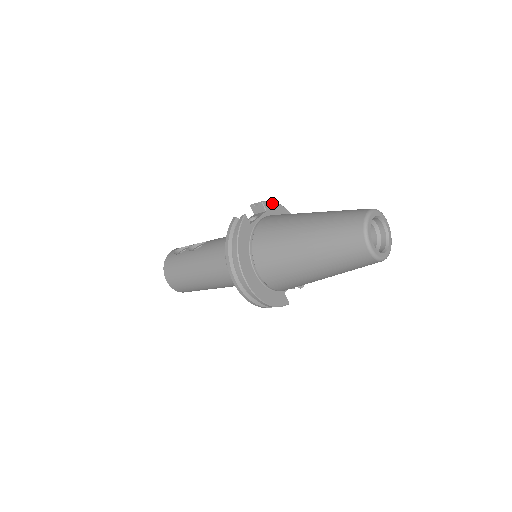
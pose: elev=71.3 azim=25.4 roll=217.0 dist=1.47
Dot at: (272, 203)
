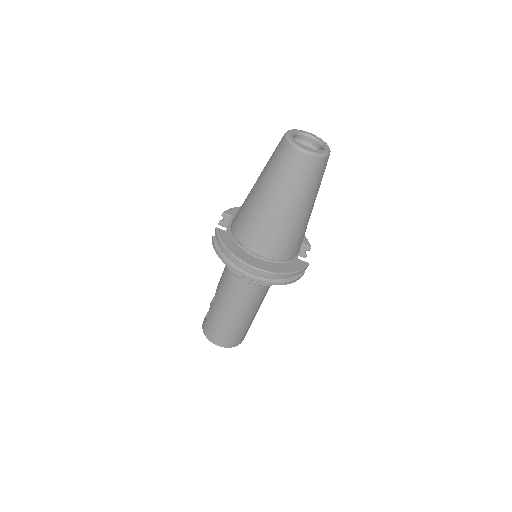
Dot at: (232, 209)
